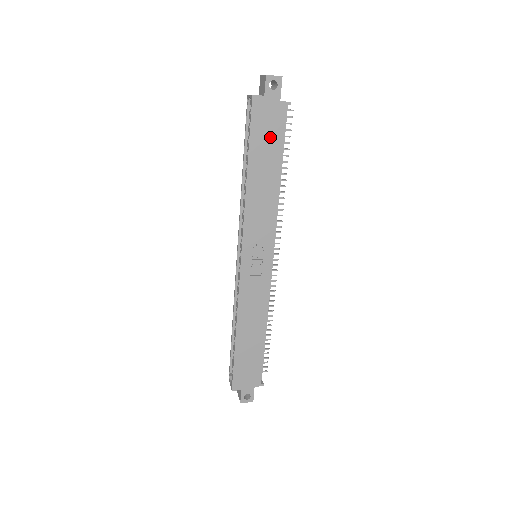
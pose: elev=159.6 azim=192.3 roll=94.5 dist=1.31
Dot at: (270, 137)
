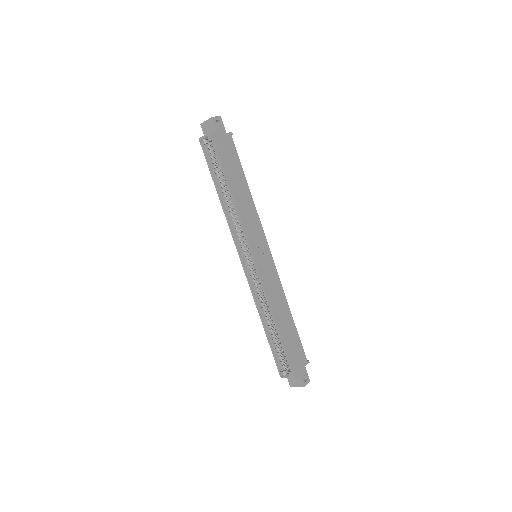
Dot at: (231, 159)
